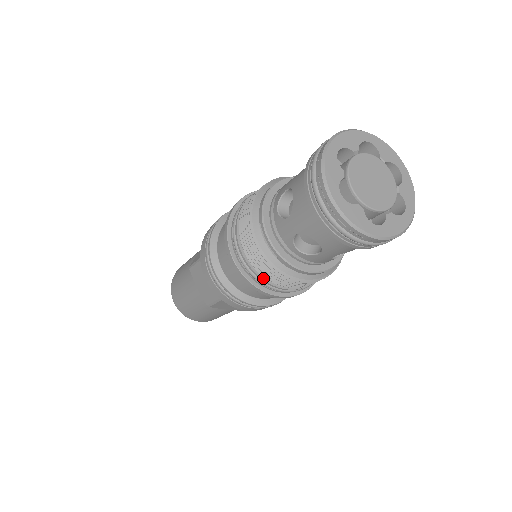
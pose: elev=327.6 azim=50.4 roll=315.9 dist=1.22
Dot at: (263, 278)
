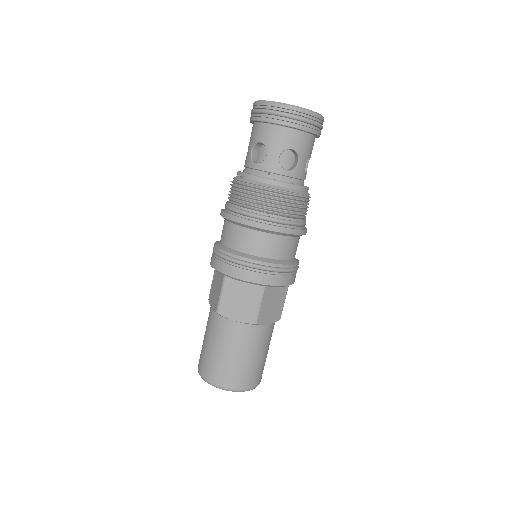
Dot at: (240, 207)
